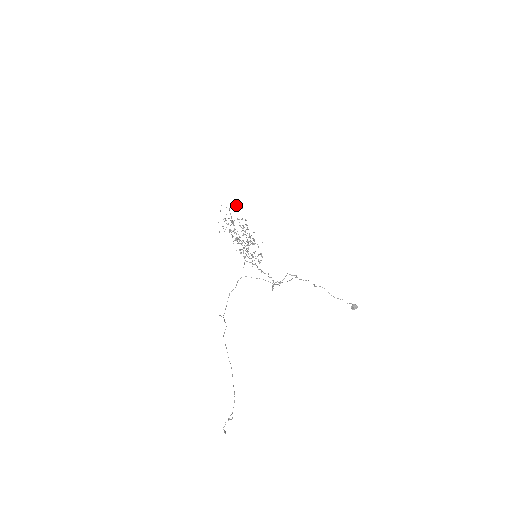
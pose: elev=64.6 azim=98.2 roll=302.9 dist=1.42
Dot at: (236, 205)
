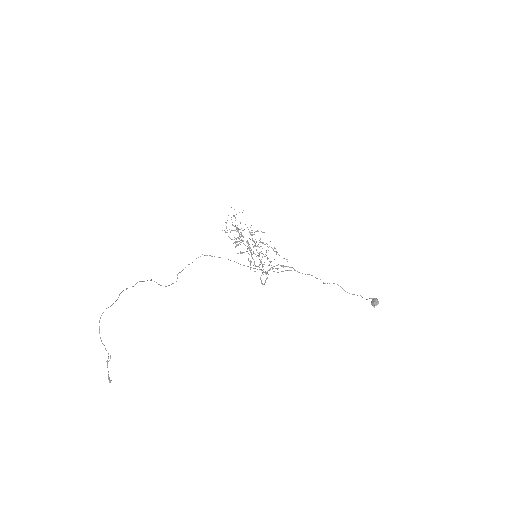
Dot at: (239, 212)
